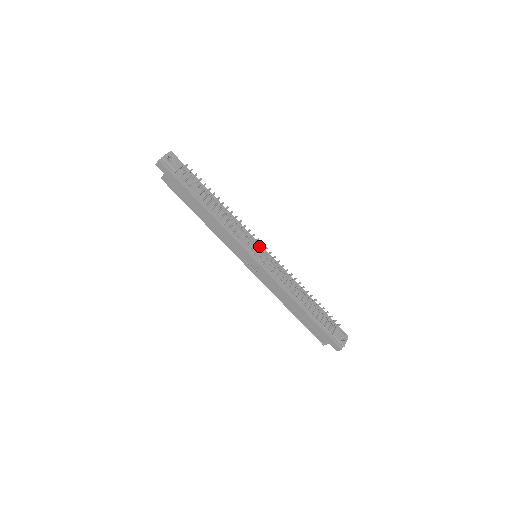
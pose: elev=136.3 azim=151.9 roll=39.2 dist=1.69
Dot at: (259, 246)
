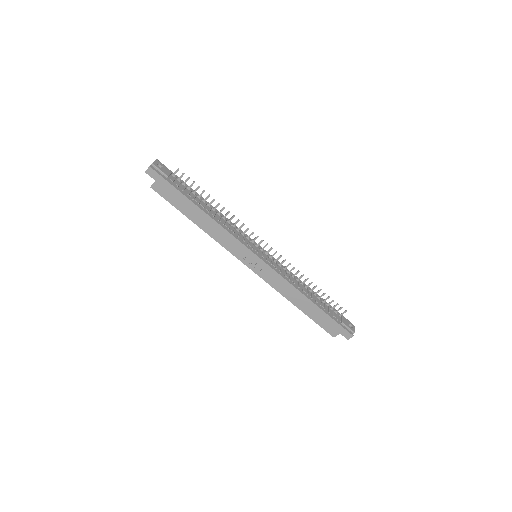
Dot at: (259, 244)
